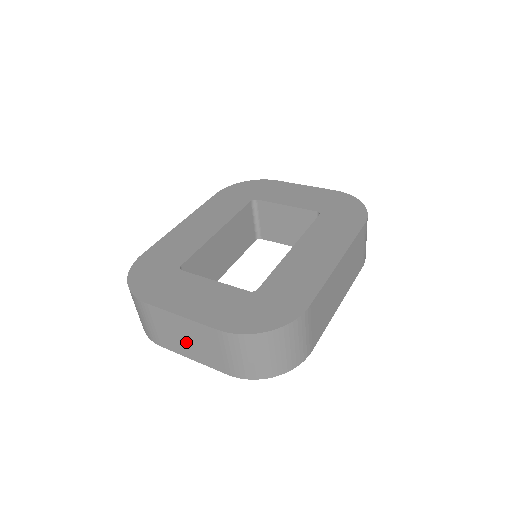
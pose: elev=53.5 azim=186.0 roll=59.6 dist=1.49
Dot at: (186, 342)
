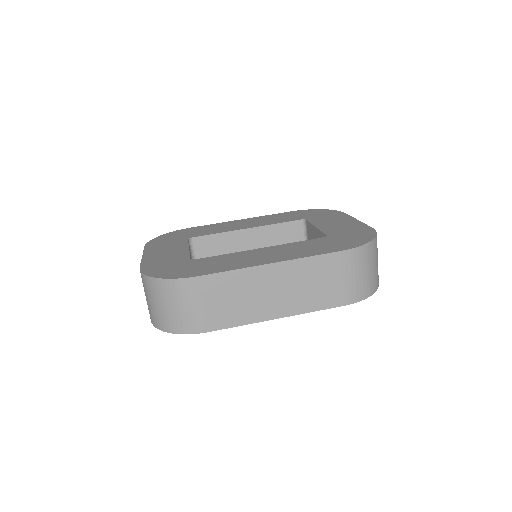
Dot at: occluded
